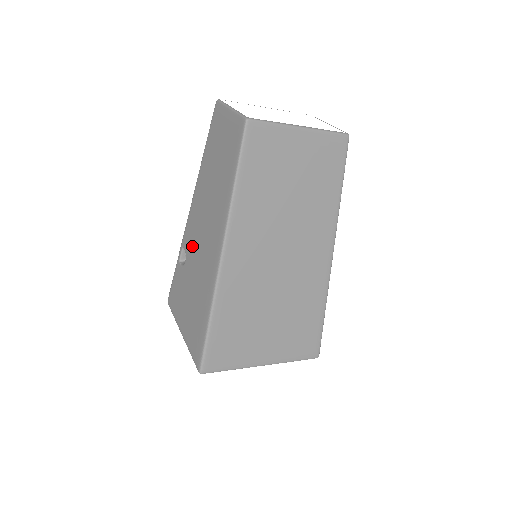
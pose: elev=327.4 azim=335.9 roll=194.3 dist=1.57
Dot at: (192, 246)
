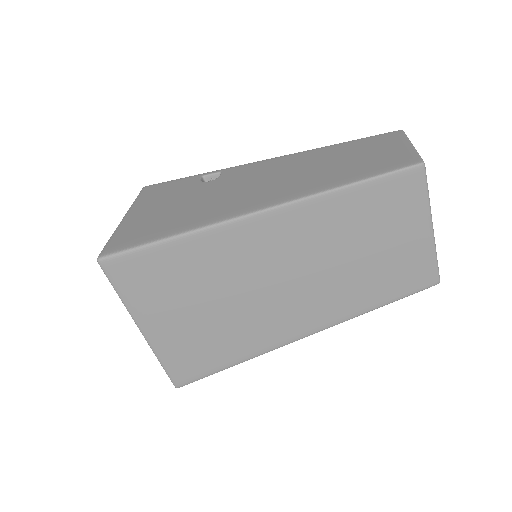
Dot at: (234, 179)
